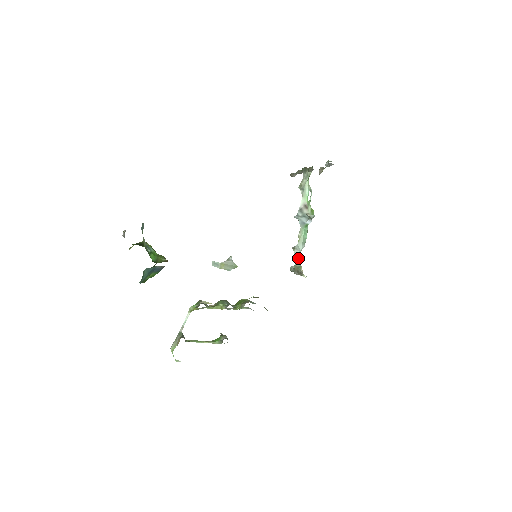
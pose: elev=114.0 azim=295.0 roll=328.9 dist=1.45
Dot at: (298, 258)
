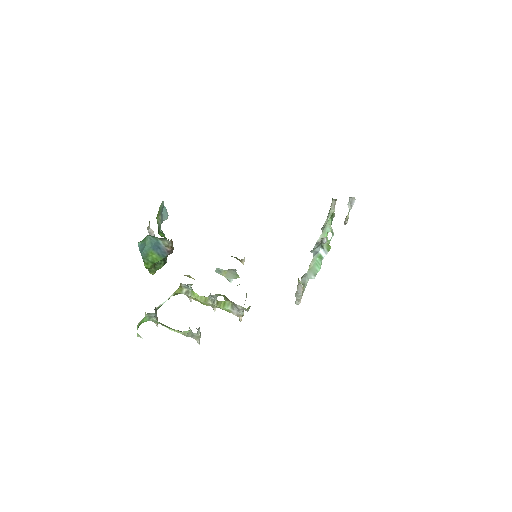
Dot at: (303, 283)
